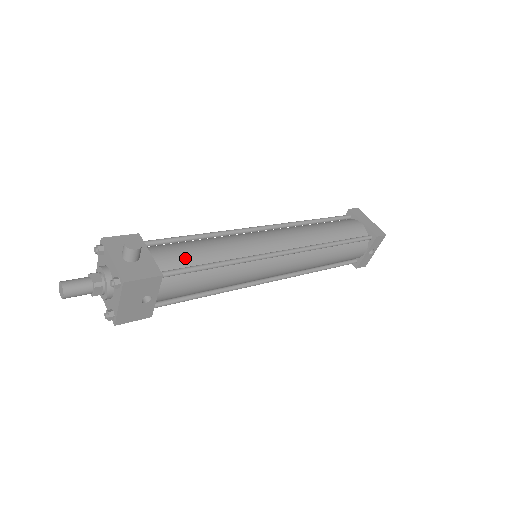
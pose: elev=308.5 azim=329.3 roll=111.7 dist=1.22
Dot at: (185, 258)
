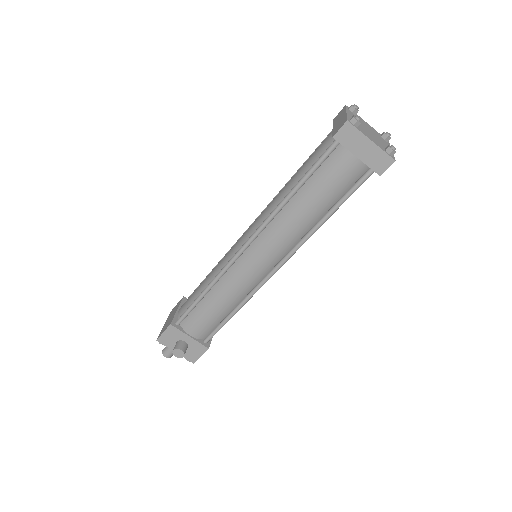
Dot at: (210, 324)
